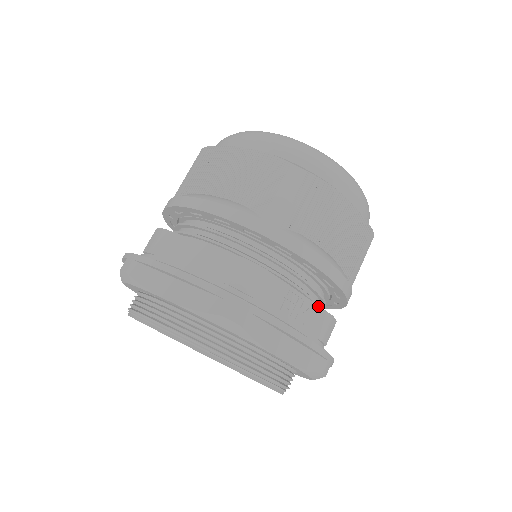
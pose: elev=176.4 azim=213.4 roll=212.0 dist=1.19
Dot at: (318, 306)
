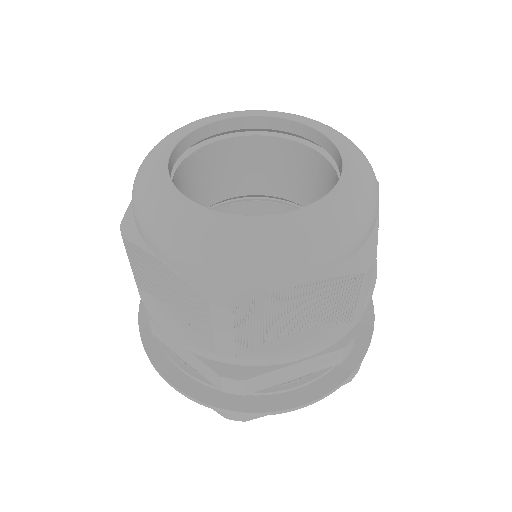
Dot at: occluded
